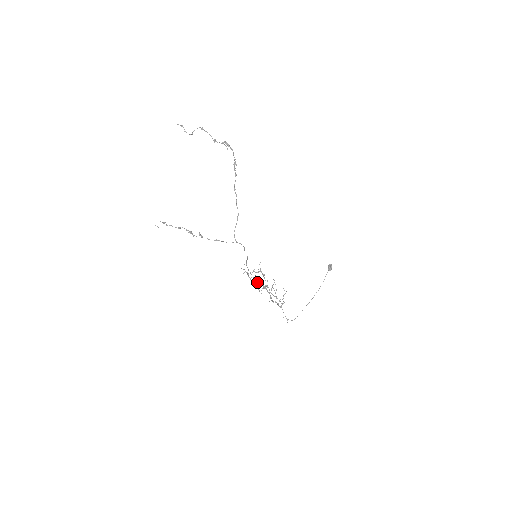
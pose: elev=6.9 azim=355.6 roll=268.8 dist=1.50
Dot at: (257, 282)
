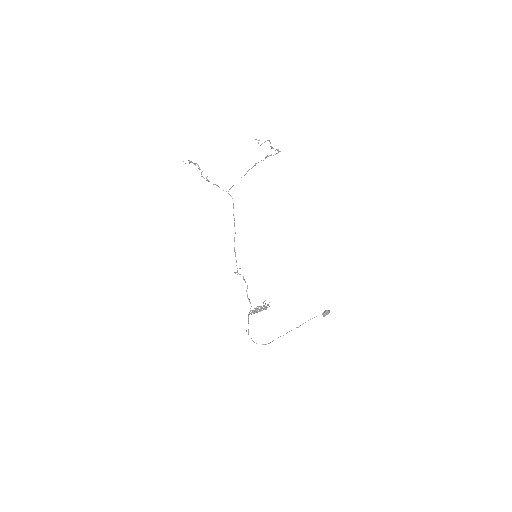
Dot at: occluded
